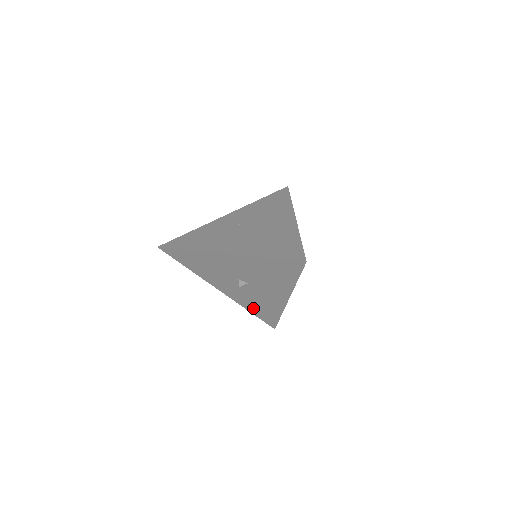
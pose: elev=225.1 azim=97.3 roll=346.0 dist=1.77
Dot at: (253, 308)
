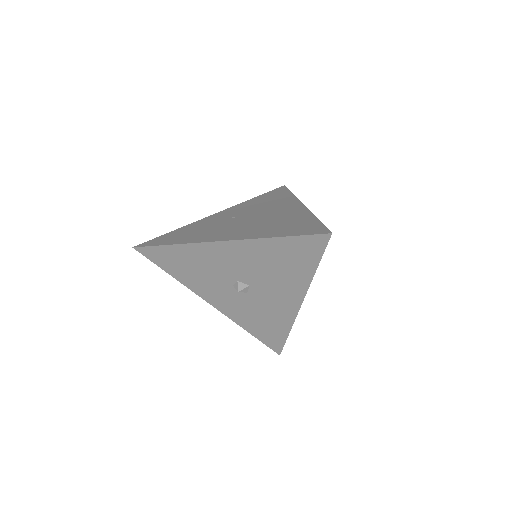
Dot at: (253, 326)
